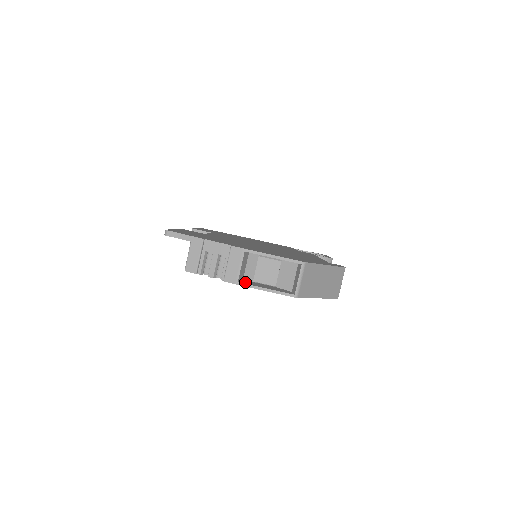
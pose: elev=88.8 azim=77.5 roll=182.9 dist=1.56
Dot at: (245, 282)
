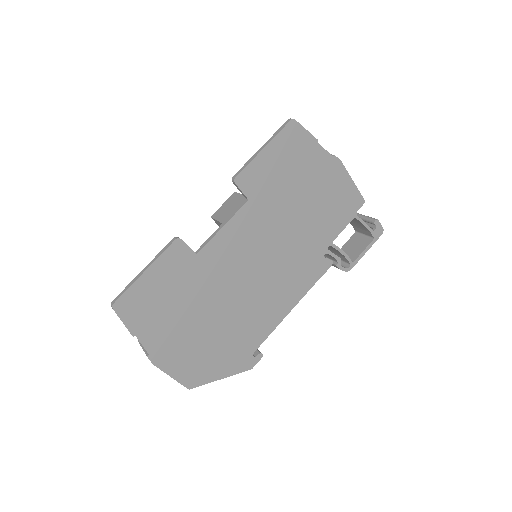
Dot at: occluded
